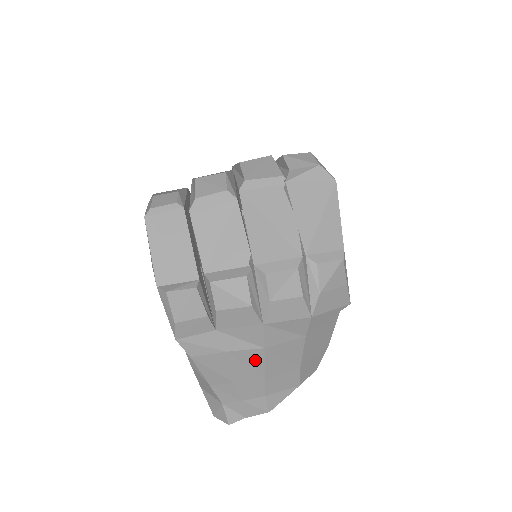
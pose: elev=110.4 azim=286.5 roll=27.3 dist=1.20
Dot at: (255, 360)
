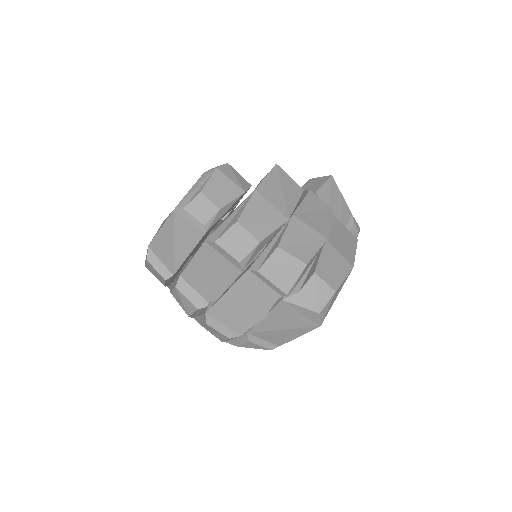
Dot at: occluded
